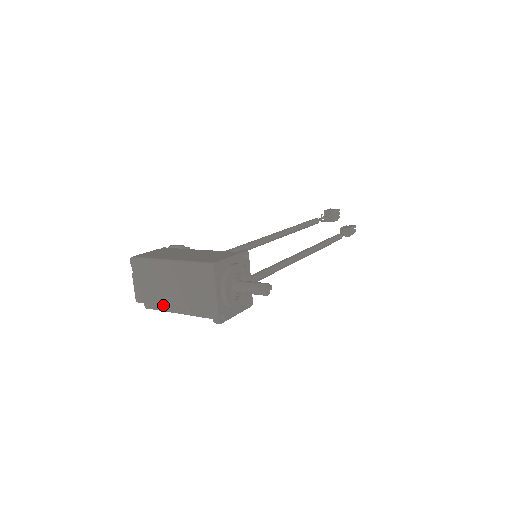
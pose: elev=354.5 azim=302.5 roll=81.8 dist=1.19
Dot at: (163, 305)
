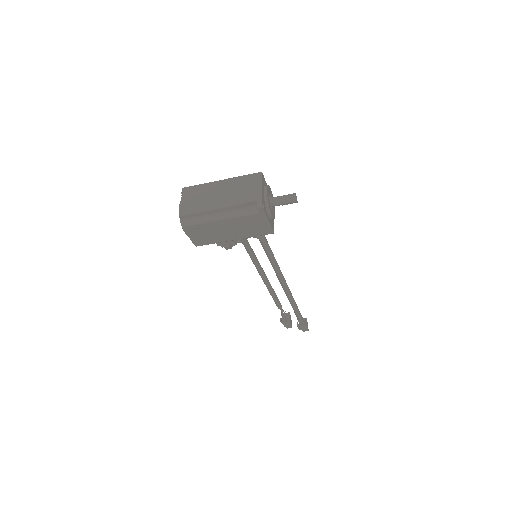
Dot at: (208, 209)
